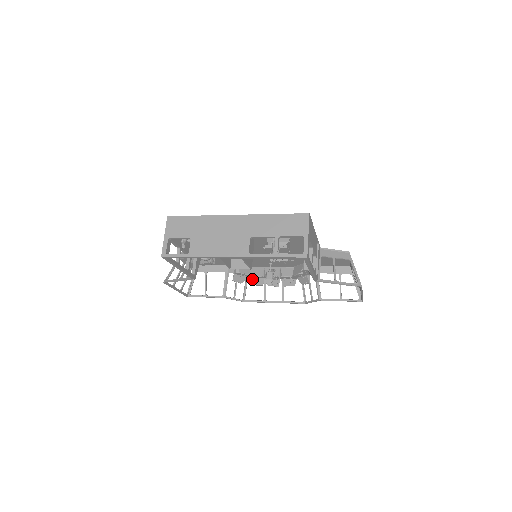
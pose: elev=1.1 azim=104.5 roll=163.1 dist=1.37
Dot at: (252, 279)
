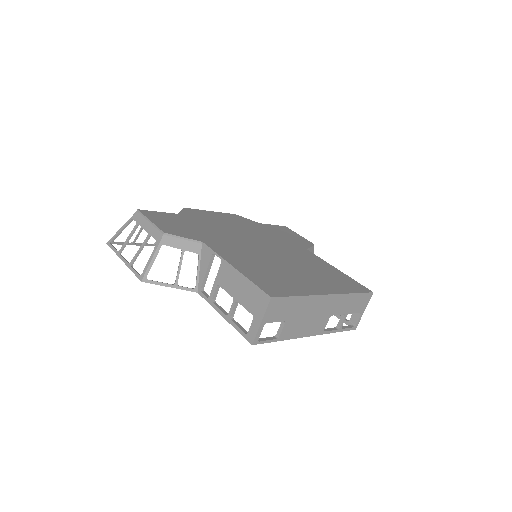
Dot at: occluded
